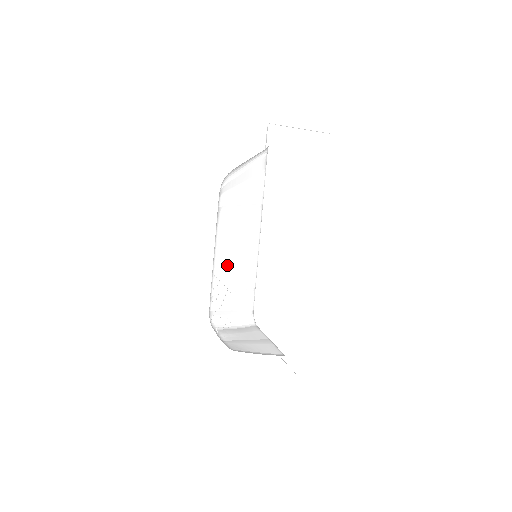
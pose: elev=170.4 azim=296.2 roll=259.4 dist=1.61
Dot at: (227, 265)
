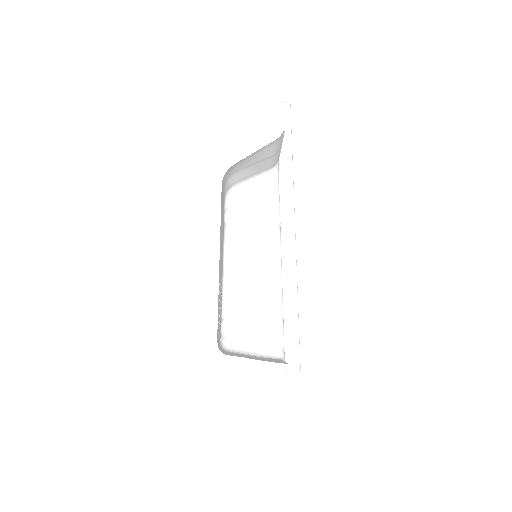
Dot at: (242, 286)
